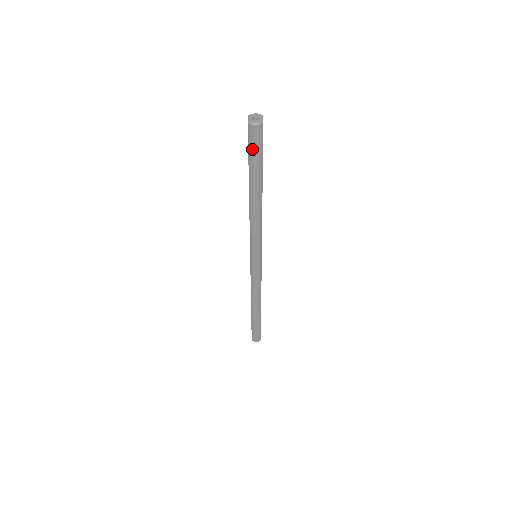
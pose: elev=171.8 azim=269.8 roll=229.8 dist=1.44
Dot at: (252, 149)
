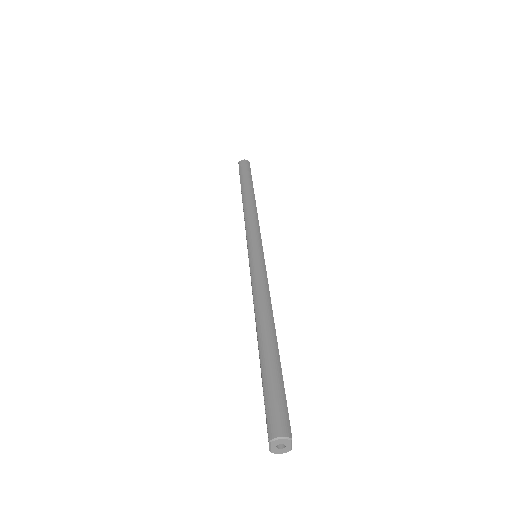
Dot at: occluded
